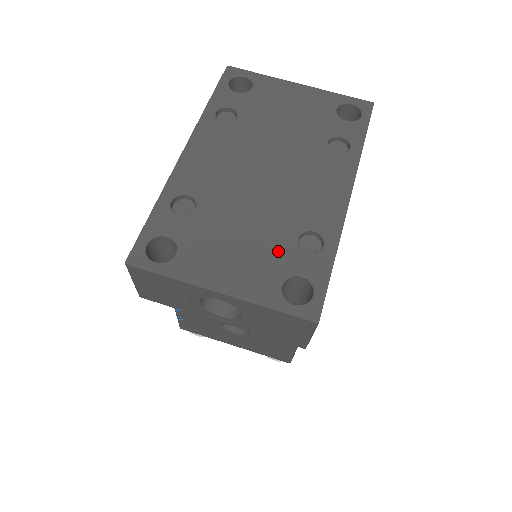
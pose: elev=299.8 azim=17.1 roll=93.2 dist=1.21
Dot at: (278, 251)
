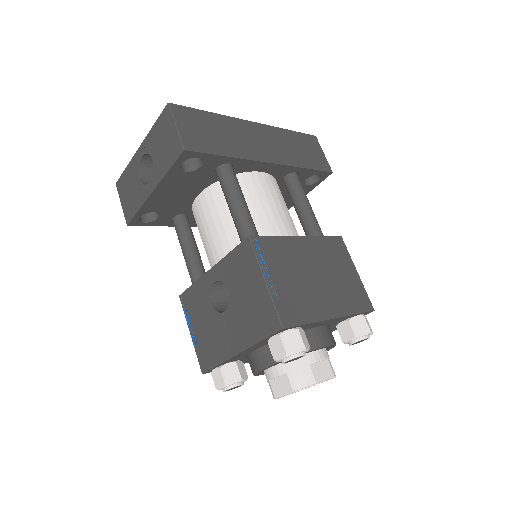
Dot at: occluded
